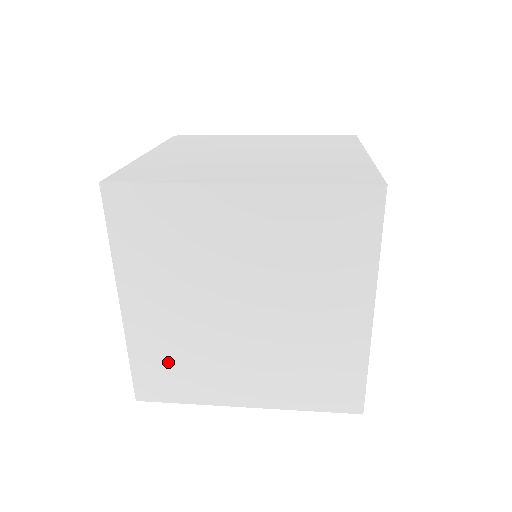
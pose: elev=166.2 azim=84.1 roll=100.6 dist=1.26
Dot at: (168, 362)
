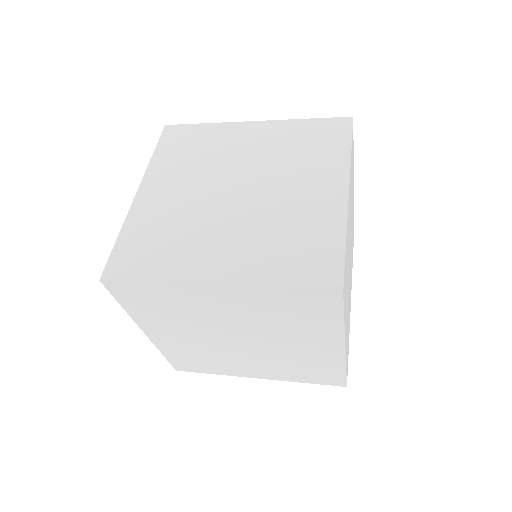
Dot at: (152, 239)
